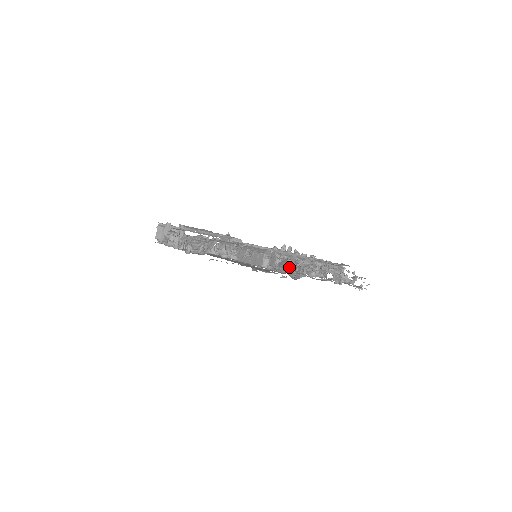
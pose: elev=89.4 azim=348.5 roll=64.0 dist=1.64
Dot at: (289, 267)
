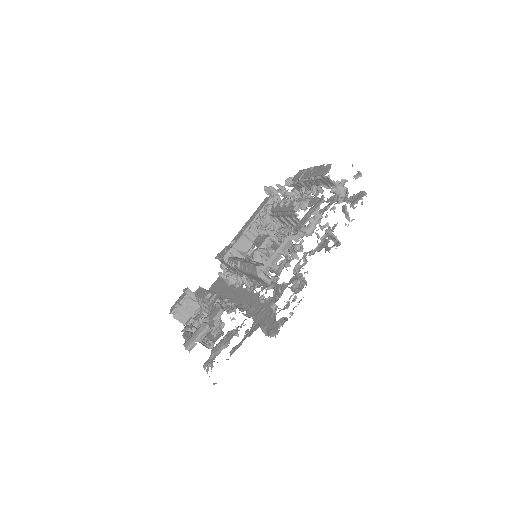
Dot at: occluded
